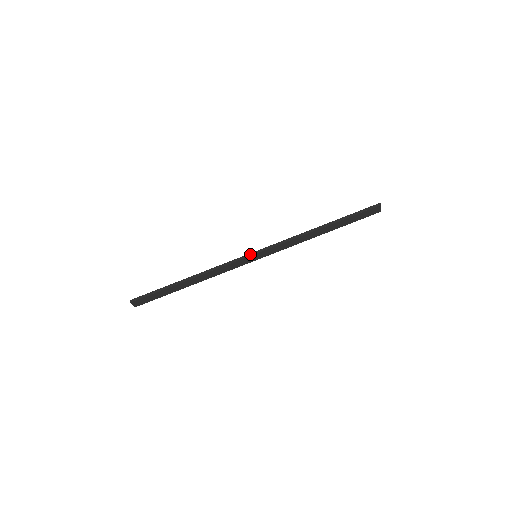
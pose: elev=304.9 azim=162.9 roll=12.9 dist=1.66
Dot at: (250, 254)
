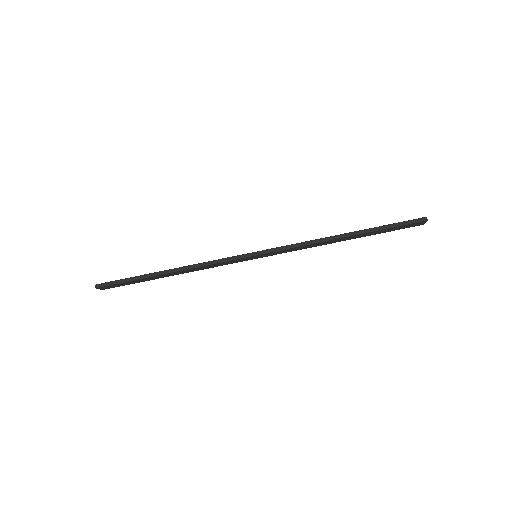
Dot at: (249, 254)
